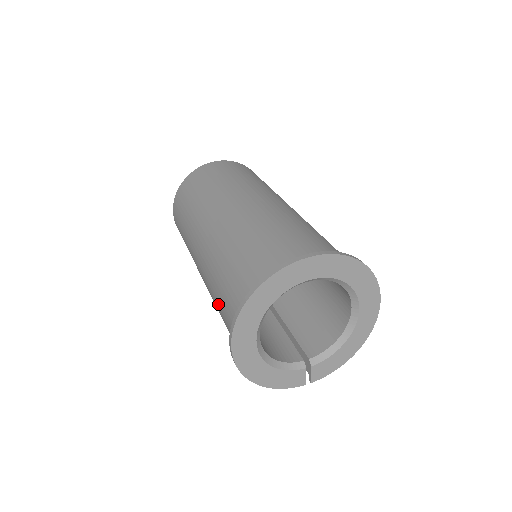
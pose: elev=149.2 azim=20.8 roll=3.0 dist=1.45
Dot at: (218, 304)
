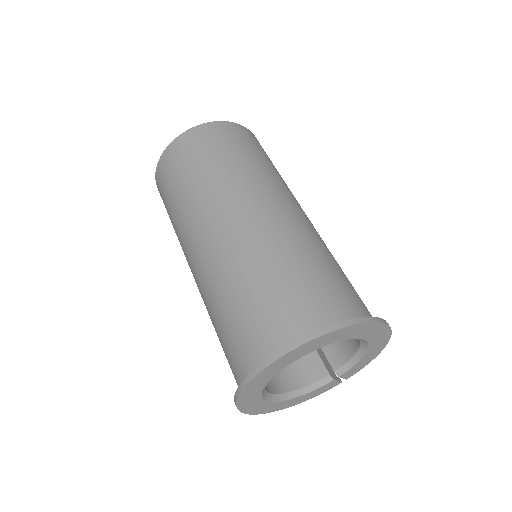
Dot at: occluded
